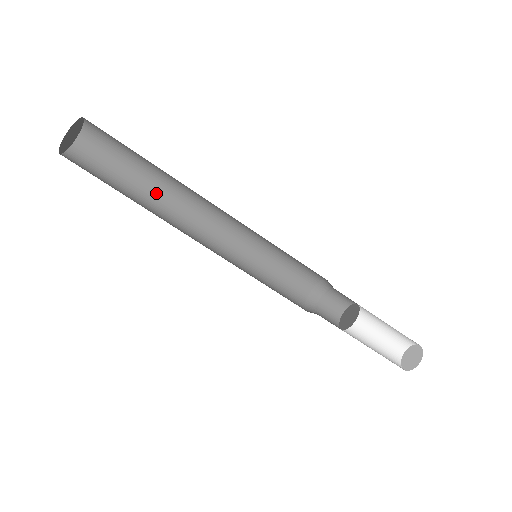
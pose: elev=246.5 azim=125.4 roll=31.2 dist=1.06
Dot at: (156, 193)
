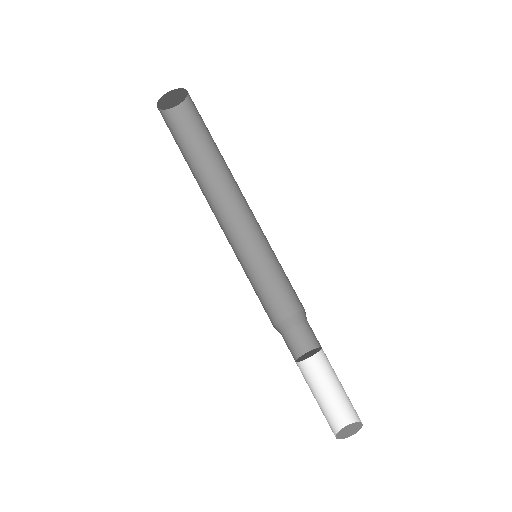
Dot at: (196, 175)
